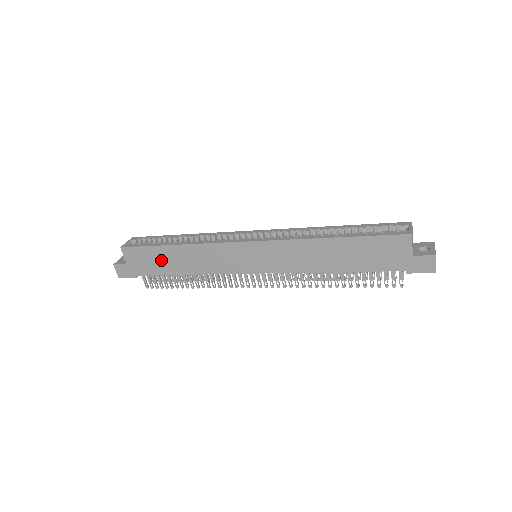
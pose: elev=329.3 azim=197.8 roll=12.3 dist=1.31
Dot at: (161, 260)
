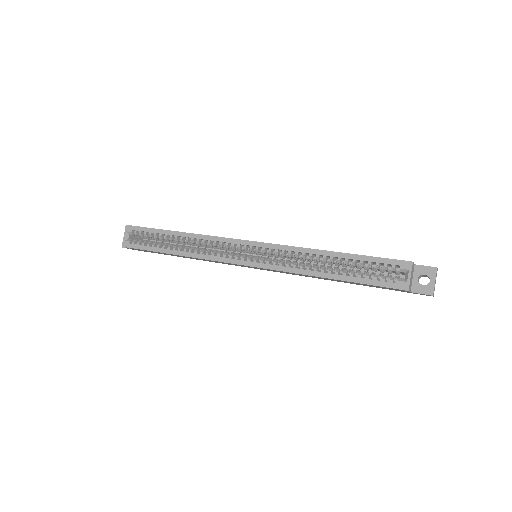
Dot at: occluded
